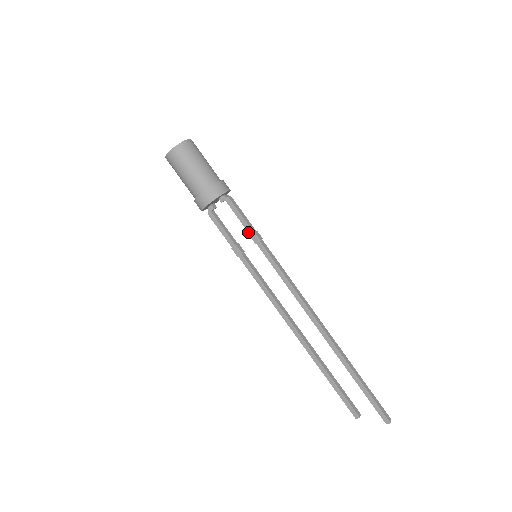
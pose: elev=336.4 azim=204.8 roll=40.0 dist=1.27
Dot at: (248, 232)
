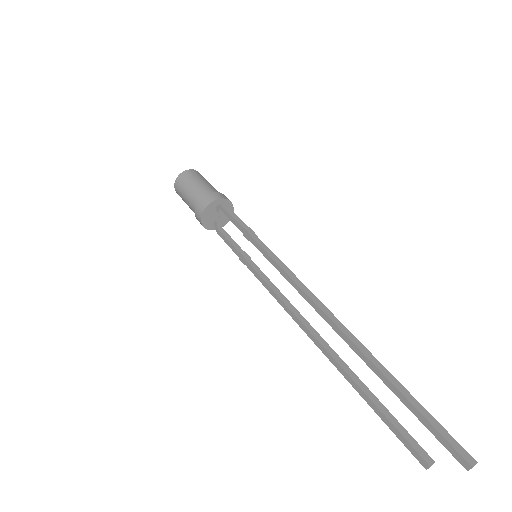
Dot at: (241, 231)
